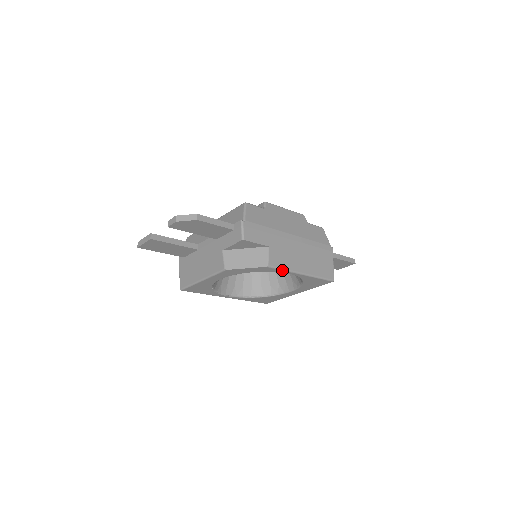
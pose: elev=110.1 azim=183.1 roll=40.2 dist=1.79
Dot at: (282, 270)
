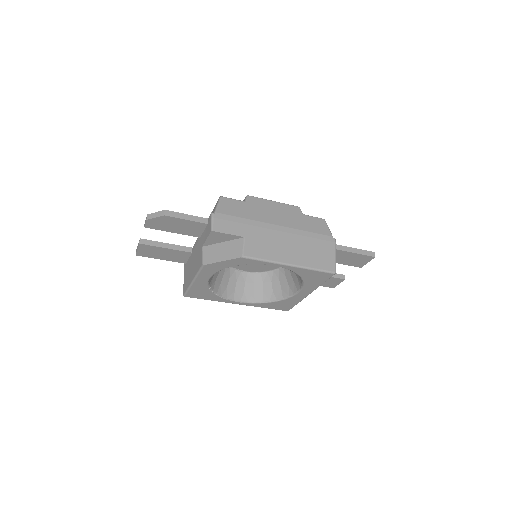
Dot at: (262, 261)
